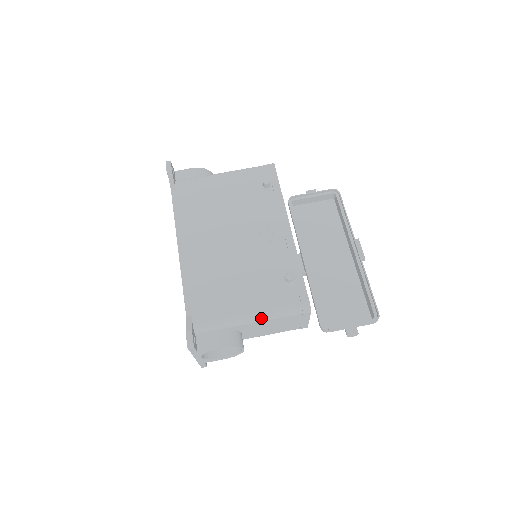
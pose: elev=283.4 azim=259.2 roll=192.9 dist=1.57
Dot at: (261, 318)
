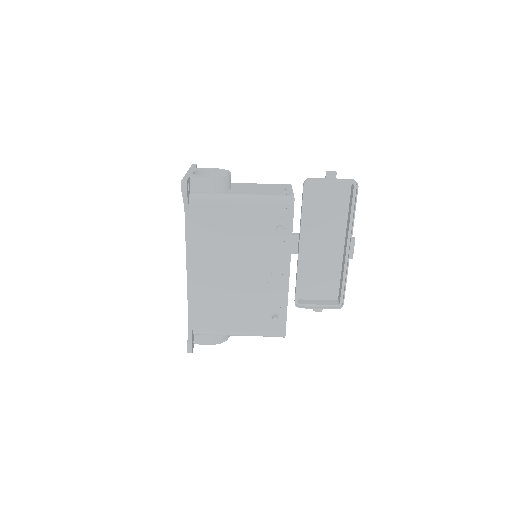
Dot at: occluded
